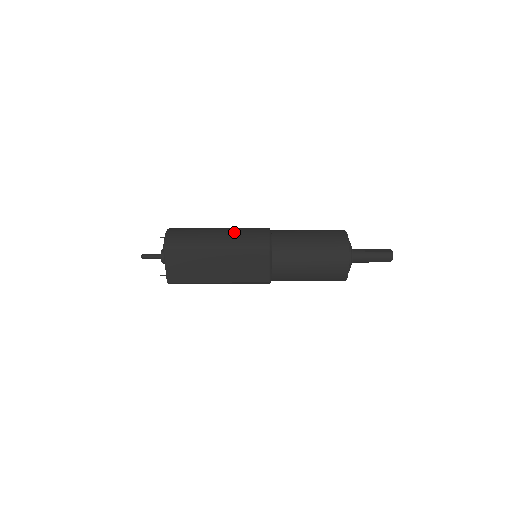
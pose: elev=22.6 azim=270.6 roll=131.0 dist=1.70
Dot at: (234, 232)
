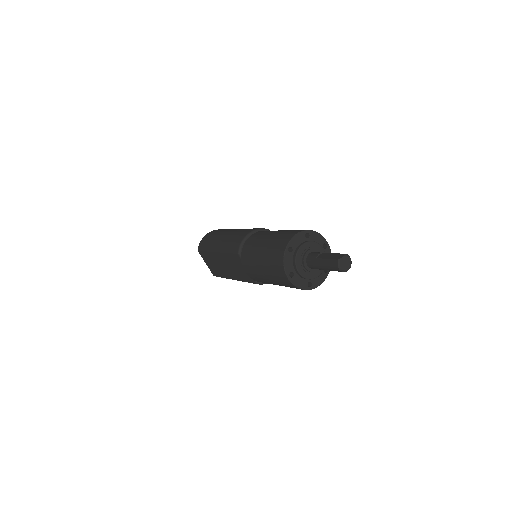
Dot at: (230, 235)
